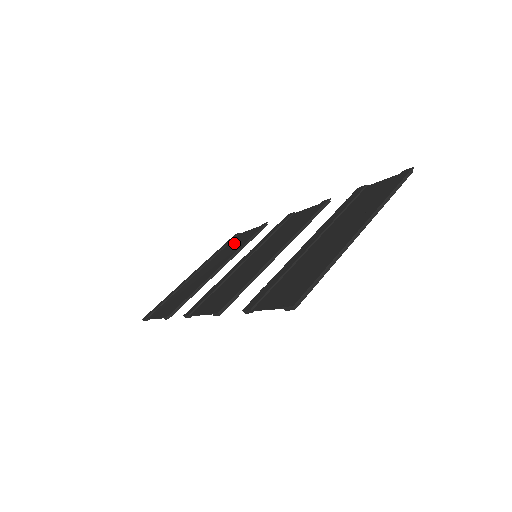
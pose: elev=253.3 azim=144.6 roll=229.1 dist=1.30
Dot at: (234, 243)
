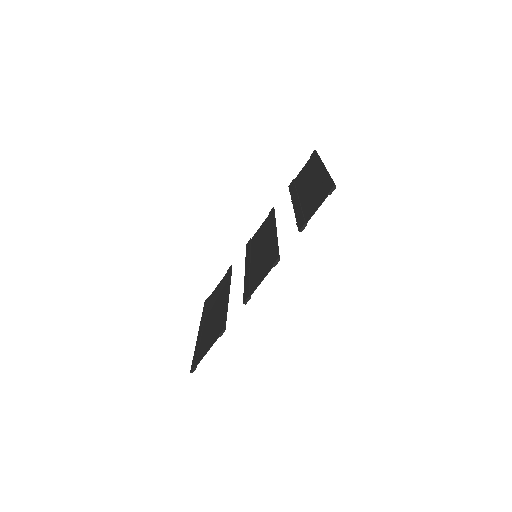
Dot at: (214, 296)
